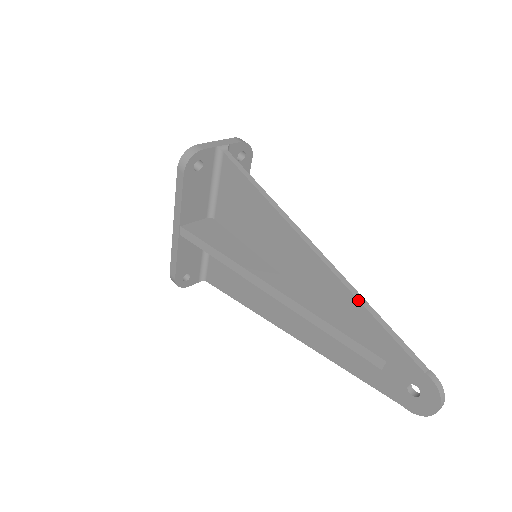
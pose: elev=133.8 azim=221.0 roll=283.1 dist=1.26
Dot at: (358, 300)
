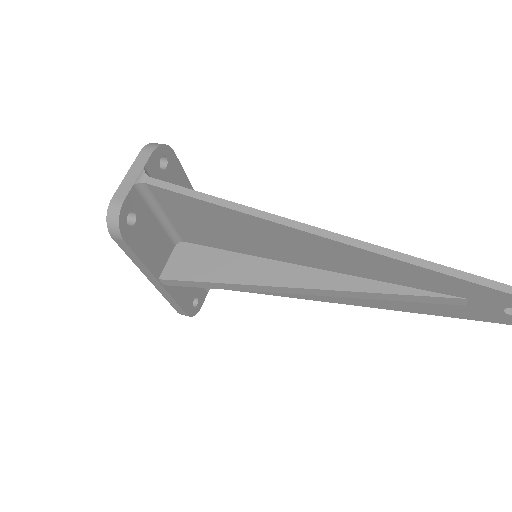
Dot at: (408, 263)
